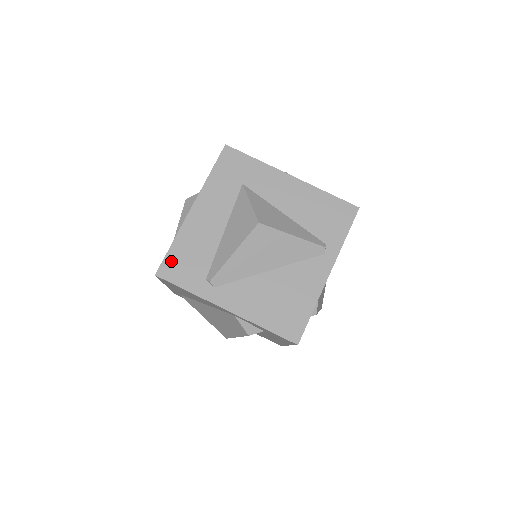
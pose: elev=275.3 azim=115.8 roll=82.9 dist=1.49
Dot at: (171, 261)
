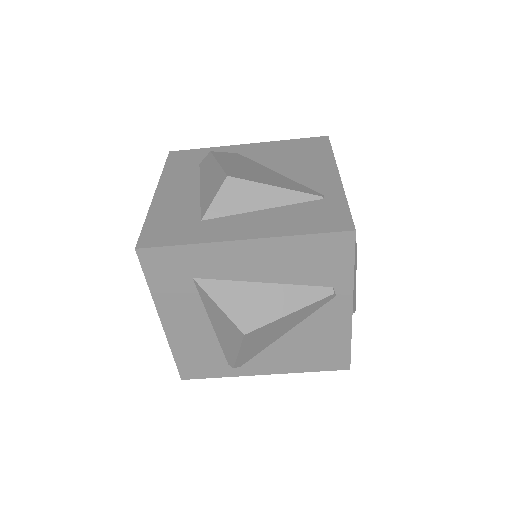
Dot at: (185, 367)
